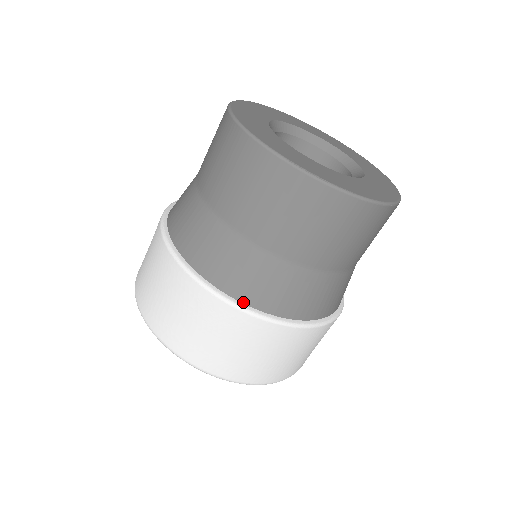
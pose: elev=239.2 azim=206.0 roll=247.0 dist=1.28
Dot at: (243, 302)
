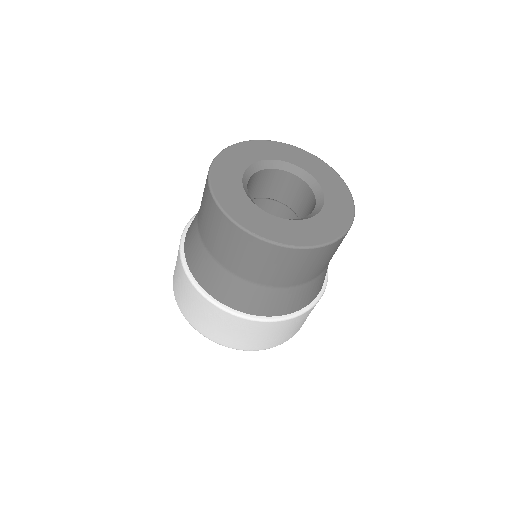
Dot at: (243, 312)
